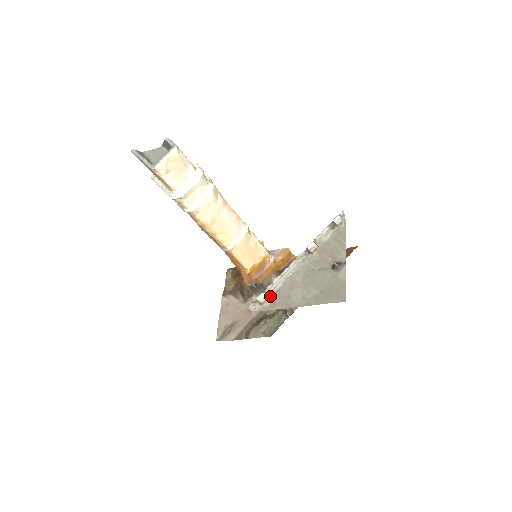
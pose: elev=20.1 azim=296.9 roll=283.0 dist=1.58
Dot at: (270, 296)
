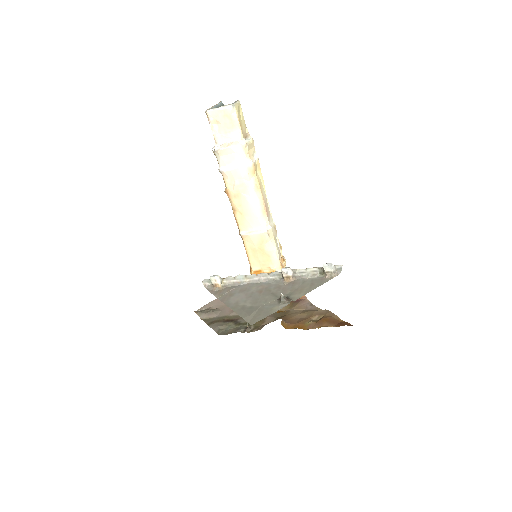
Dot at: (225, 286)
